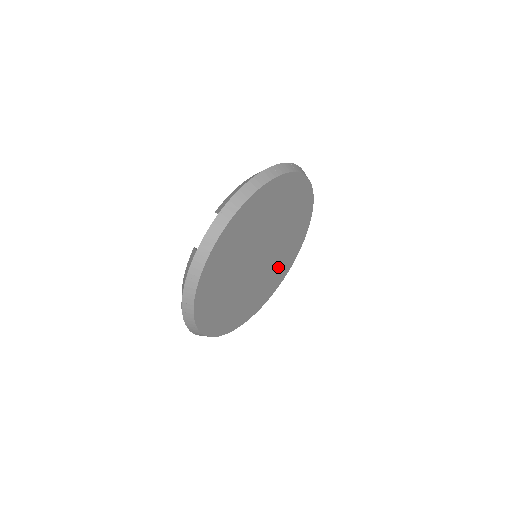
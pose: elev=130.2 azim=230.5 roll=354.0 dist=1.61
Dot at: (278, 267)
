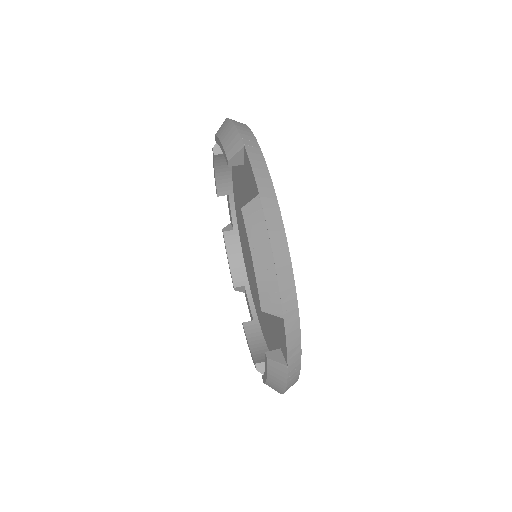
Dot at: occluded
